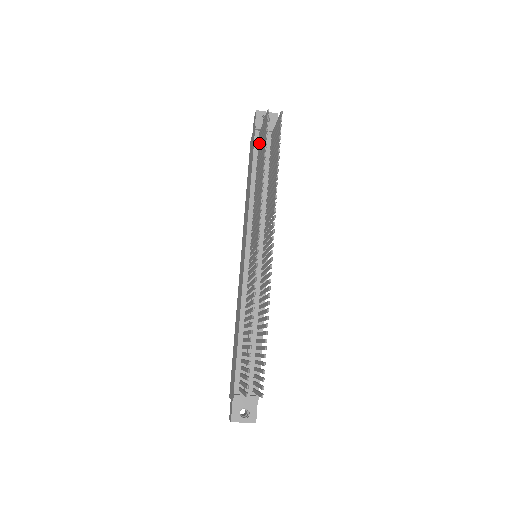
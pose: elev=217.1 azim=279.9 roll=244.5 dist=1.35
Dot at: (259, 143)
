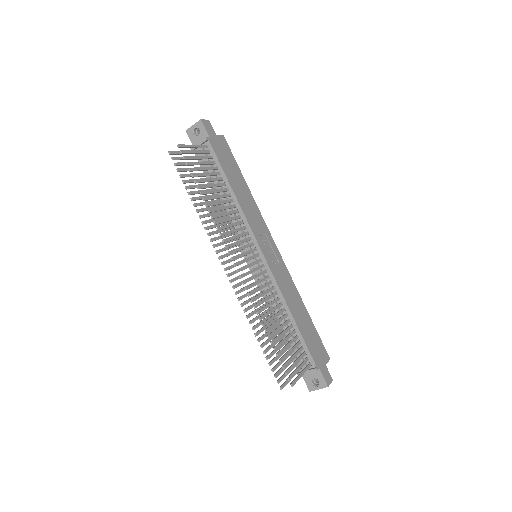
Dot at: occluded
